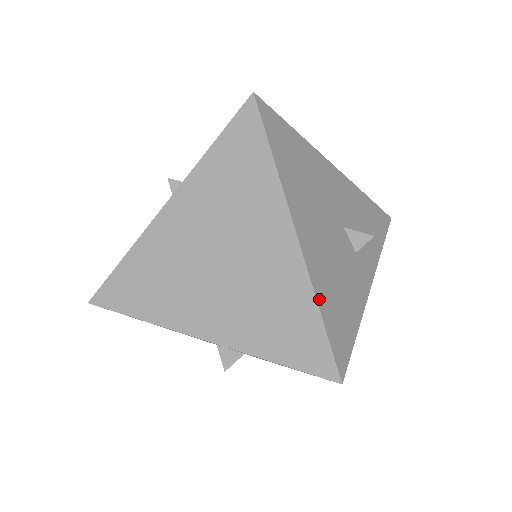
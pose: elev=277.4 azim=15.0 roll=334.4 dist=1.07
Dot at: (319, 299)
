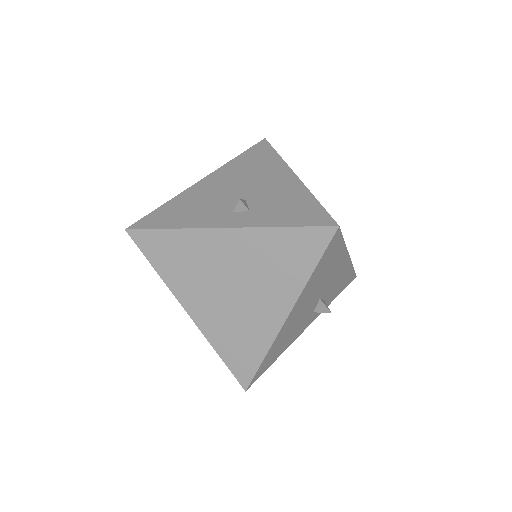
Dot at: (270, 351)
